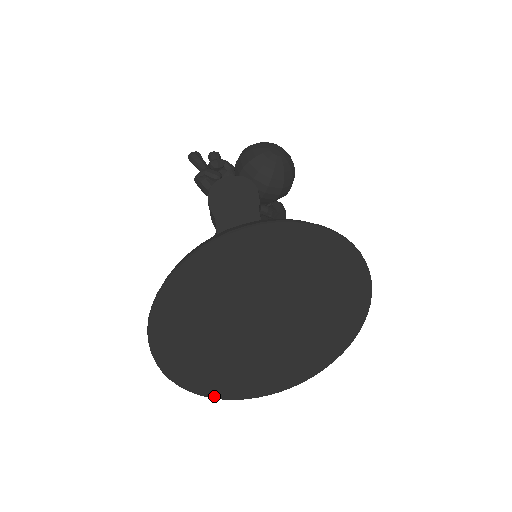
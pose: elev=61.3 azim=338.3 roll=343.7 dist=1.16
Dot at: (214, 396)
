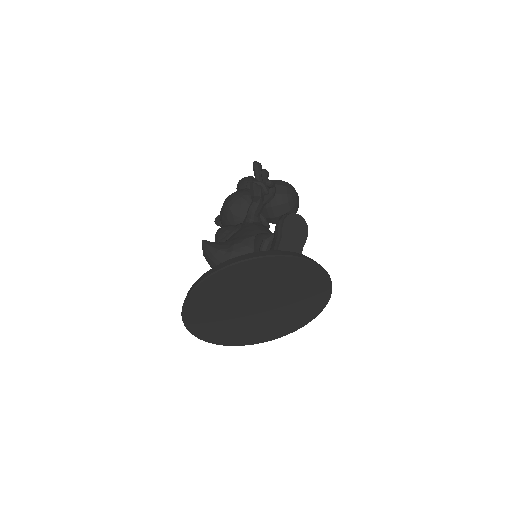
Dot at: (188, 327)
